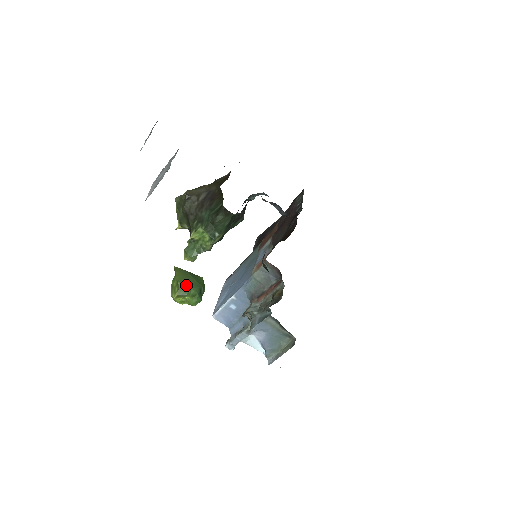
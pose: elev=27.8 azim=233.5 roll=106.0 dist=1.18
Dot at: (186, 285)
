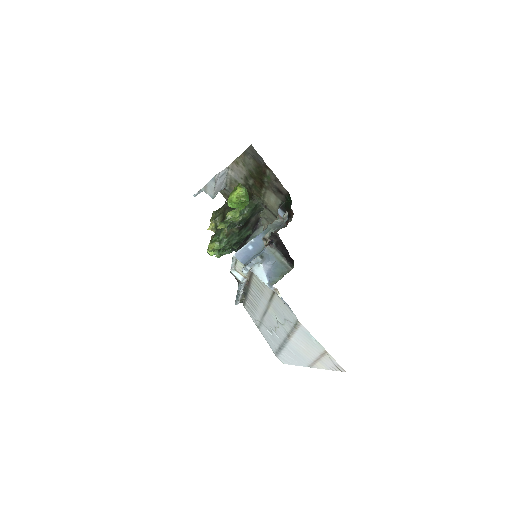
Dot at: (244, 187)
